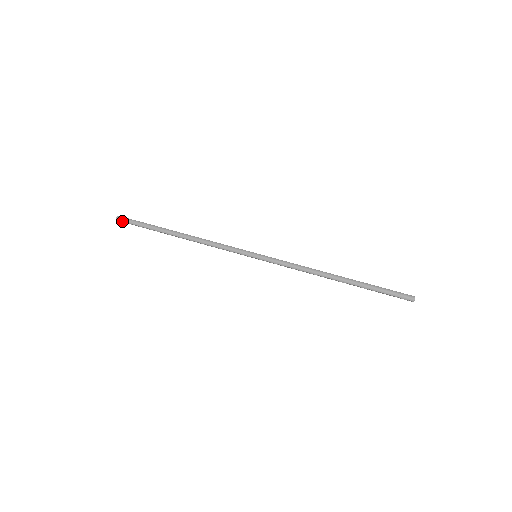
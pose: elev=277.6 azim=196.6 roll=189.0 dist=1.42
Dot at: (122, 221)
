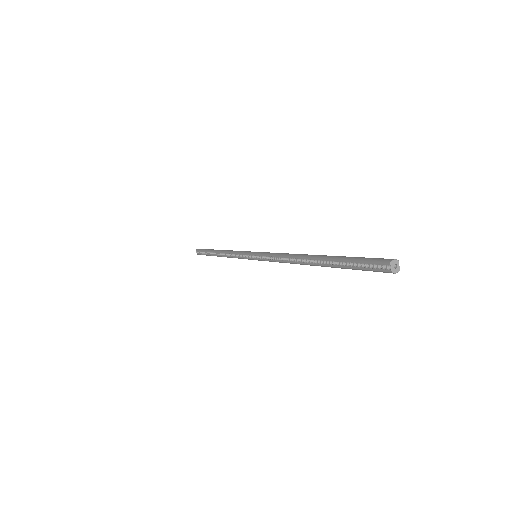
Dot at: (198, 250)
